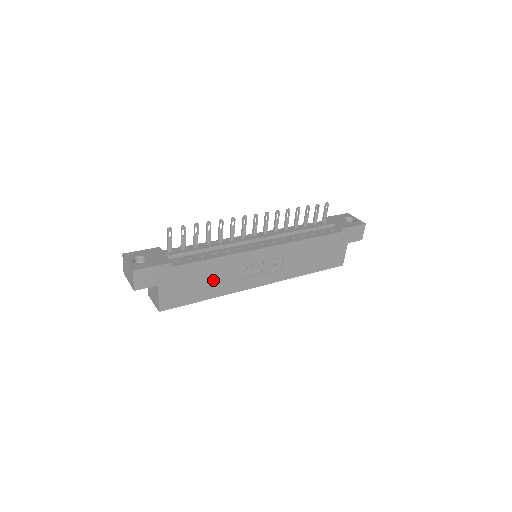
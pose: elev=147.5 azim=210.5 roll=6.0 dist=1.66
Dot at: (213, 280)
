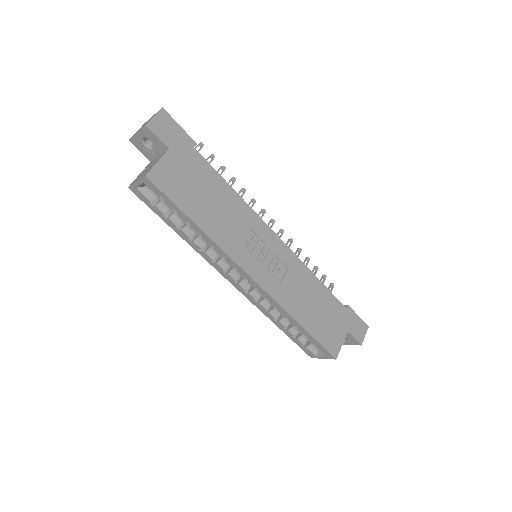
Dot at: (216, 210)
